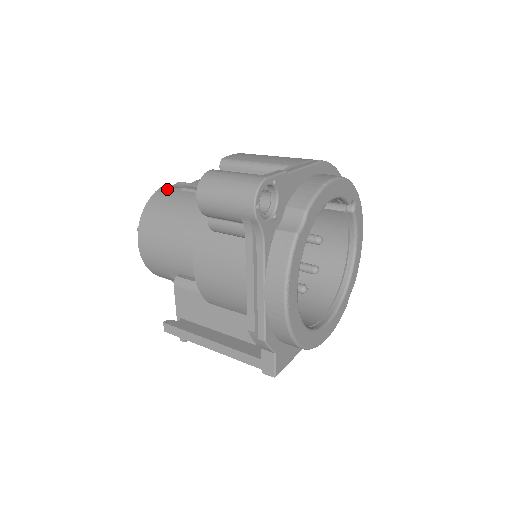
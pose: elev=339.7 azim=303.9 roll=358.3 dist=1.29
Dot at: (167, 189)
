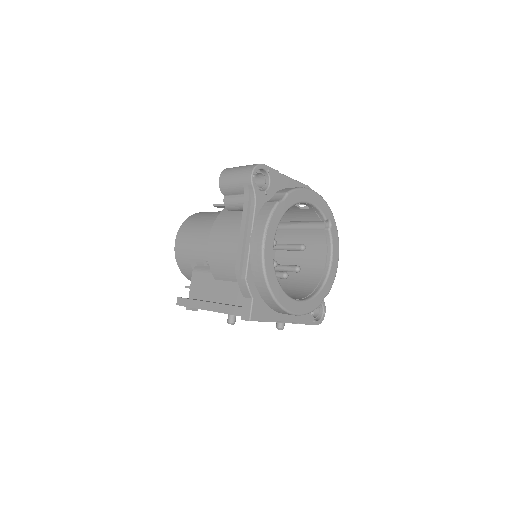
Dot at: occluded
